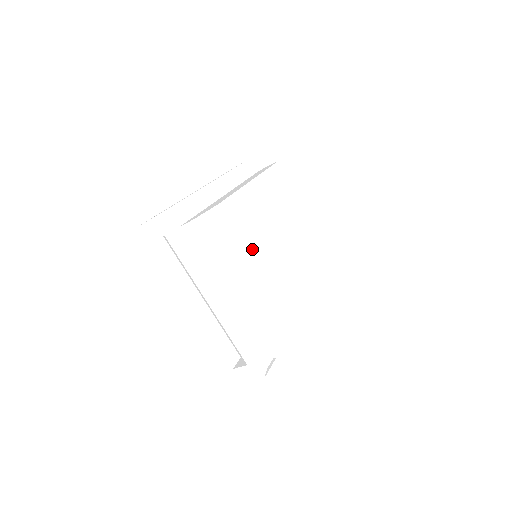
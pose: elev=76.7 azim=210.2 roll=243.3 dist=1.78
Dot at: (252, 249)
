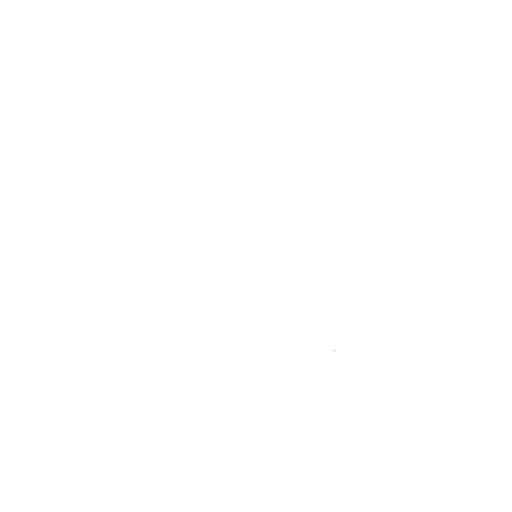
Dot at: (221, 328)
